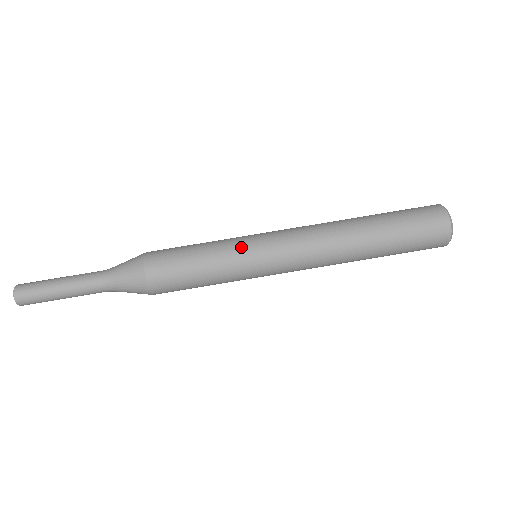
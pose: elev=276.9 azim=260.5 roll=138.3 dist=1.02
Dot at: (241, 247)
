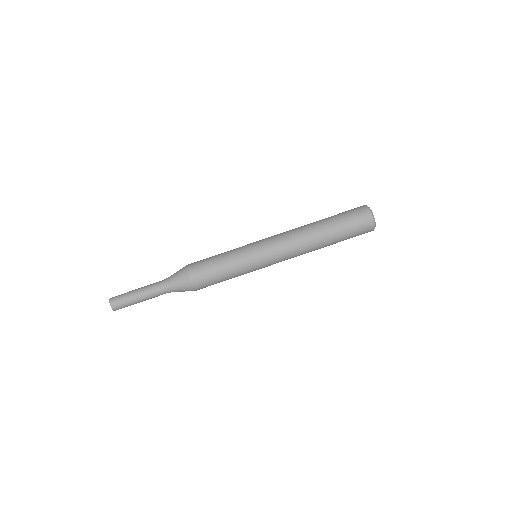
Dot at: (249, 260)
